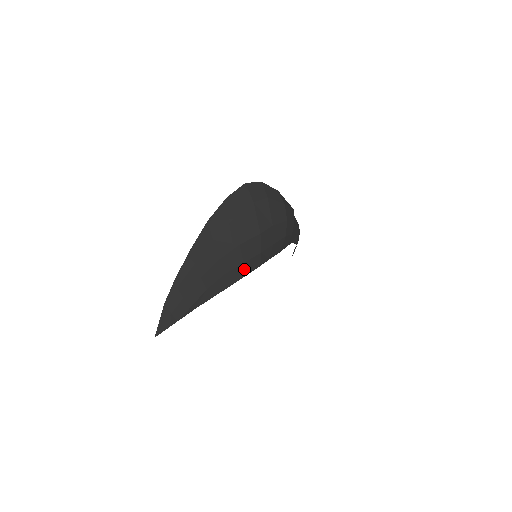
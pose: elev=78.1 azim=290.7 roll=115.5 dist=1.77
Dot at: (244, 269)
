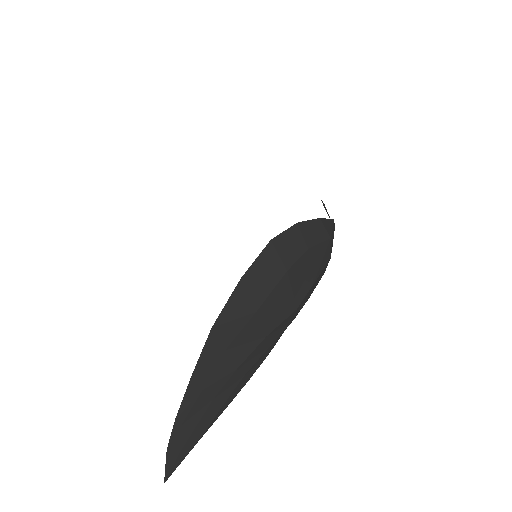
Dot at: (269, 349)
